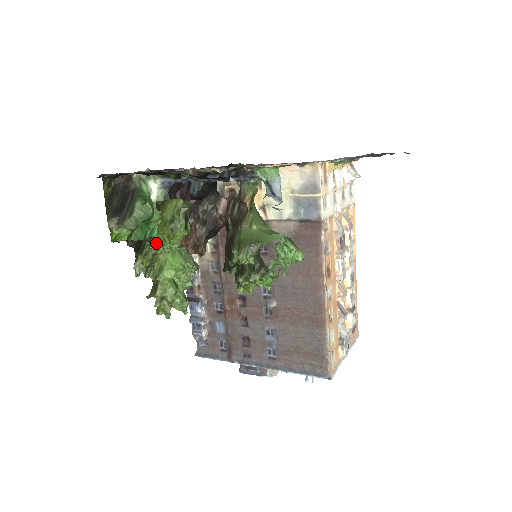
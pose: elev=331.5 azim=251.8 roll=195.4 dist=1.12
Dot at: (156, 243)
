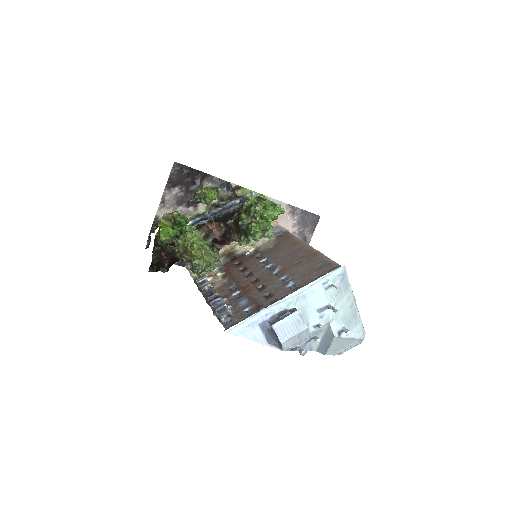
Dot at: (191, 232)
